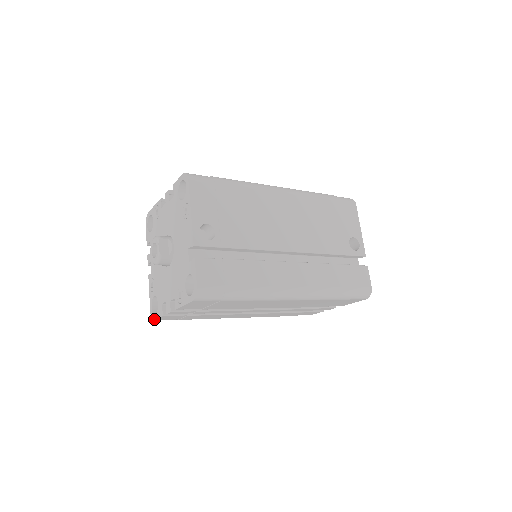
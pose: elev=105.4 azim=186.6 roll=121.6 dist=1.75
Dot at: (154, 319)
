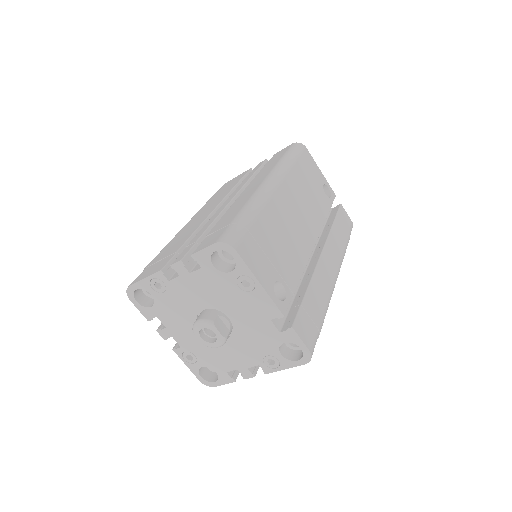
Dot at: (215, 386)
